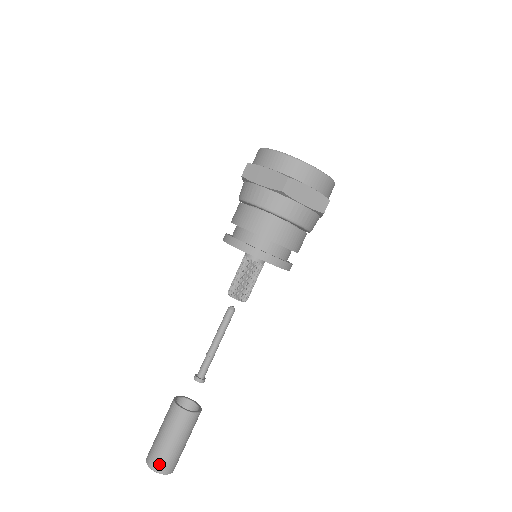
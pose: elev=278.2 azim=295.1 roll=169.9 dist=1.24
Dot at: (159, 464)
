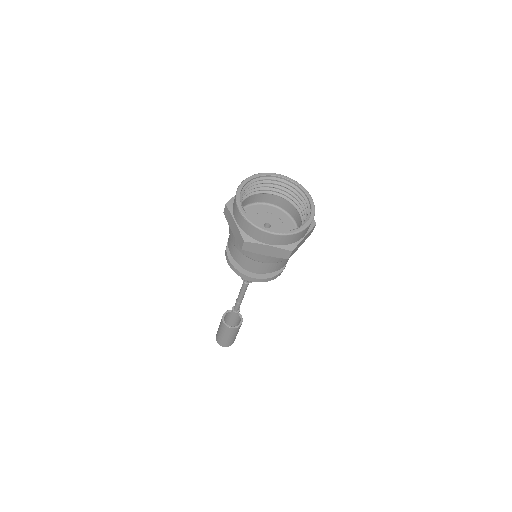
Dot at: (220, 343)
